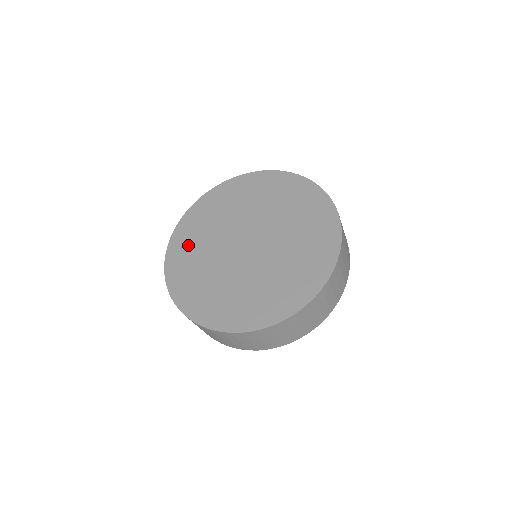
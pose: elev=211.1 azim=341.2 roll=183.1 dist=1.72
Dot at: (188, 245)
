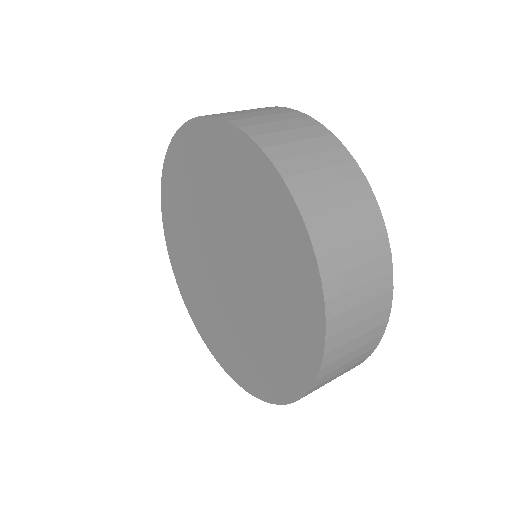
Dot at: (176, 222)
